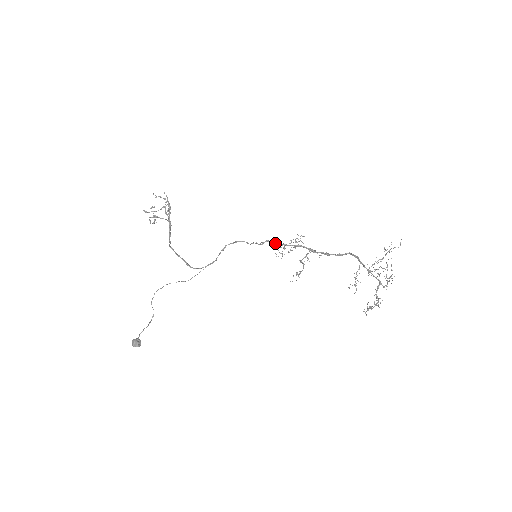
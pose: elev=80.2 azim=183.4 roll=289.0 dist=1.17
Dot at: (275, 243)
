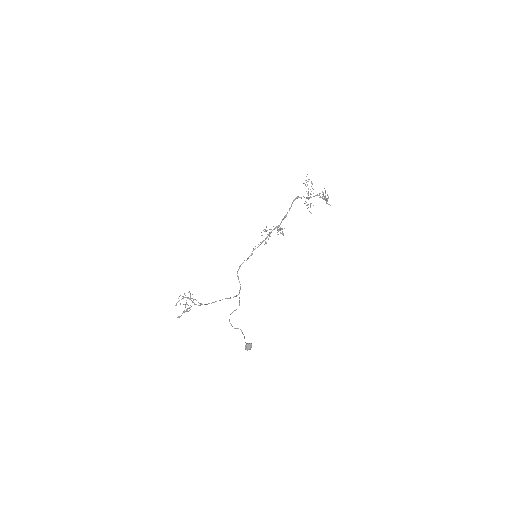
Dot at: (258, 246)
